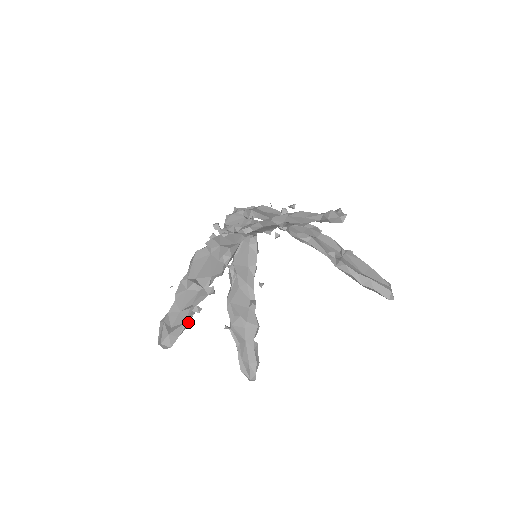
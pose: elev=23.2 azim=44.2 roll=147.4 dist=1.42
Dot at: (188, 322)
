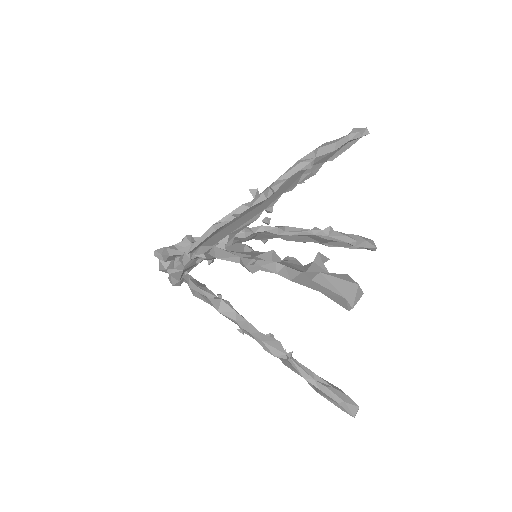
Dot at: occluded
